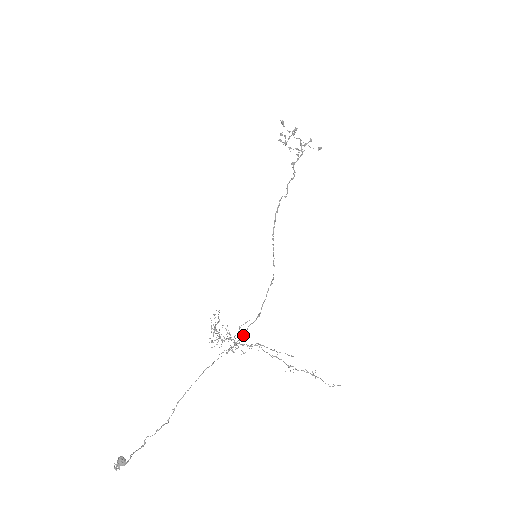
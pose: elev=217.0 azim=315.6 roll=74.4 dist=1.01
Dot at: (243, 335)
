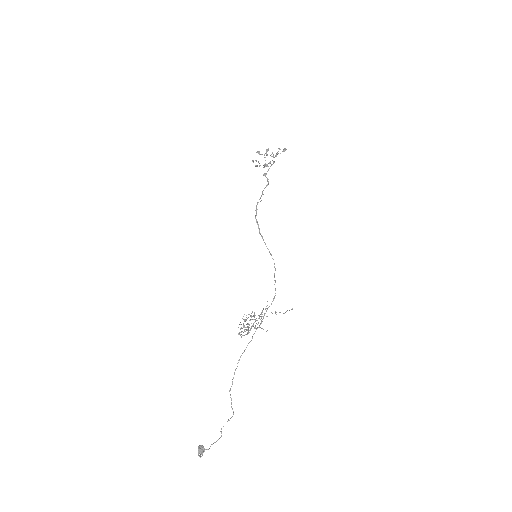
Dot at: occluded
